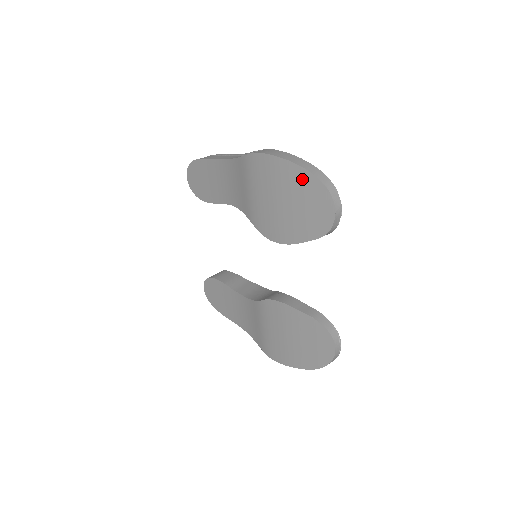
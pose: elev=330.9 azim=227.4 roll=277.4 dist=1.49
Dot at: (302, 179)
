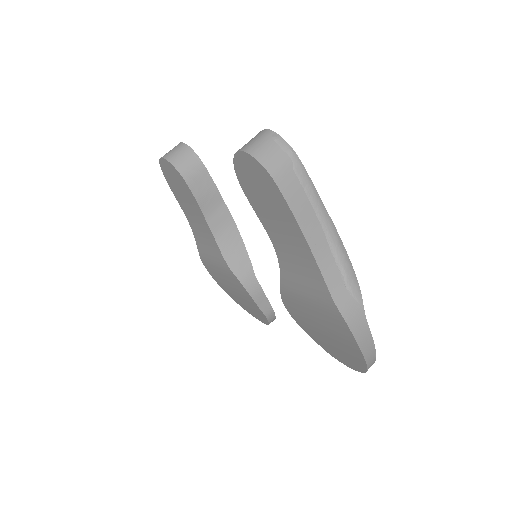
Dot at: (357, 359)
